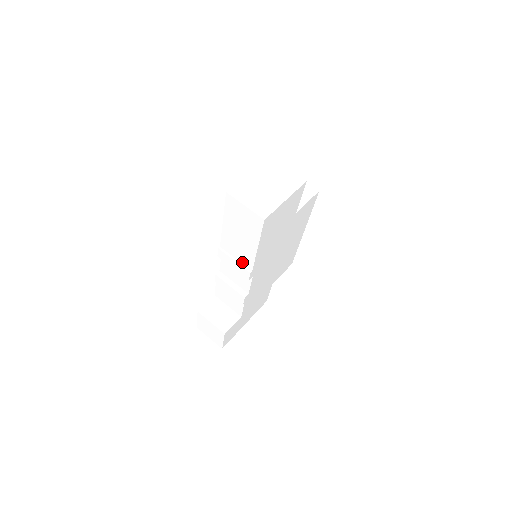
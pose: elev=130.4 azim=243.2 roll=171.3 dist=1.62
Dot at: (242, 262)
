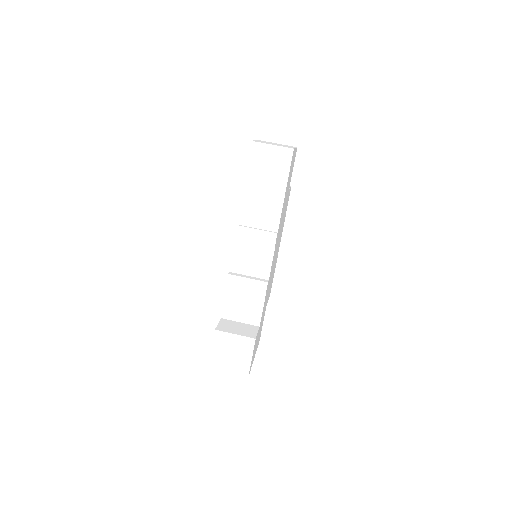
Dot at: (265, 228)
